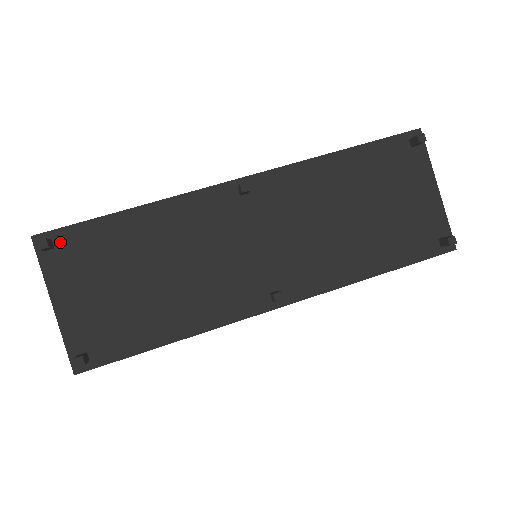
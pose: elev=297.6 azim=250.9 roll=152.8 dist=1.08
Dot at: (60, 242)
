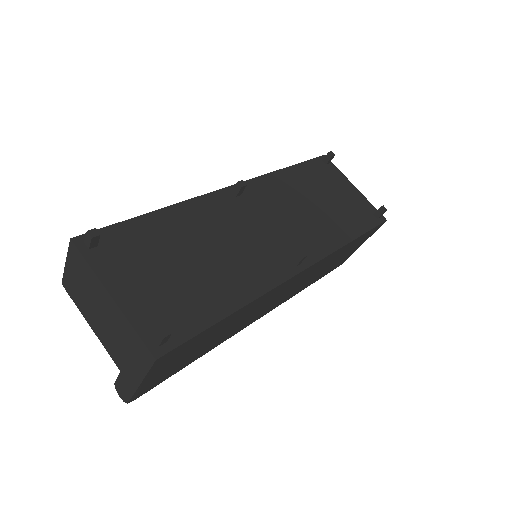
Dot at: (101, 241)
